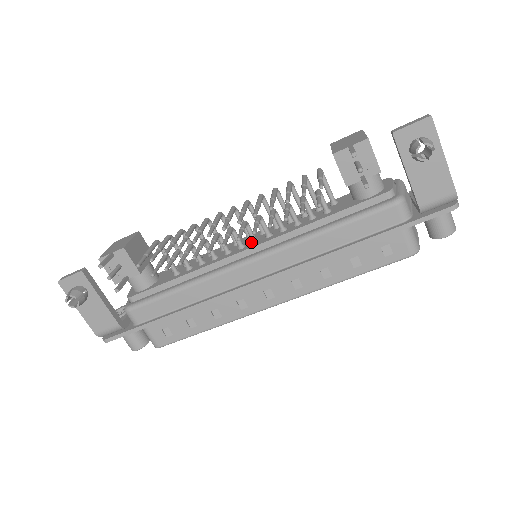
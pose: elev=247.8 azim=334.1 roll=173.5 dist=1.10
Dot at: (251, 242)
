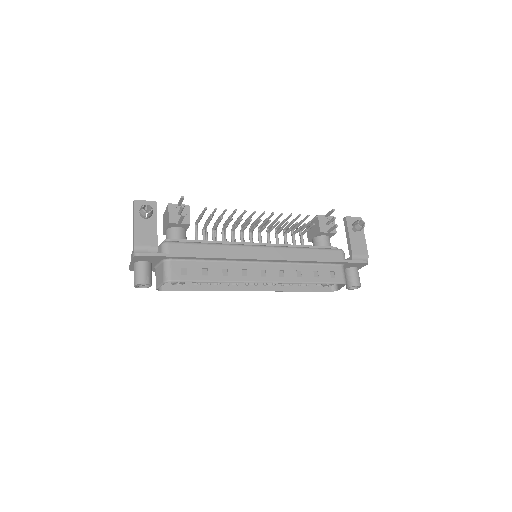
Dot at: occluded
